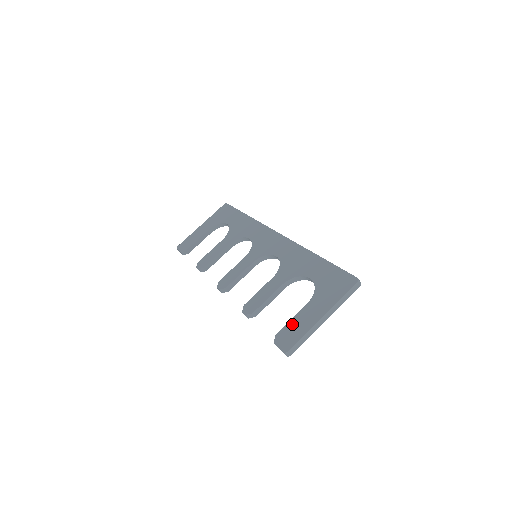
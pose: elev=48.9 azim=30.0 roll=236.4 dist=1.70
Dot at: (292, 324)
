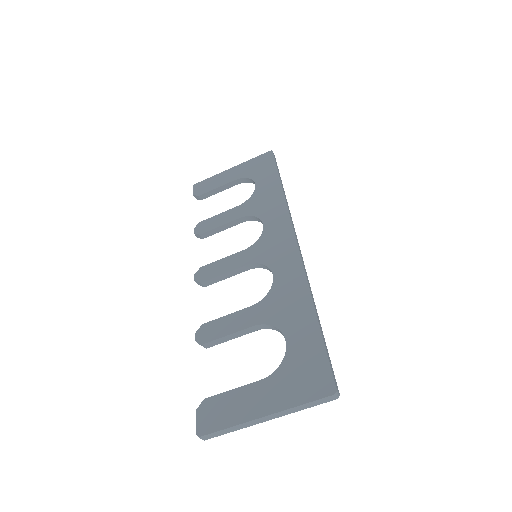
Dot at: (228, 398)
